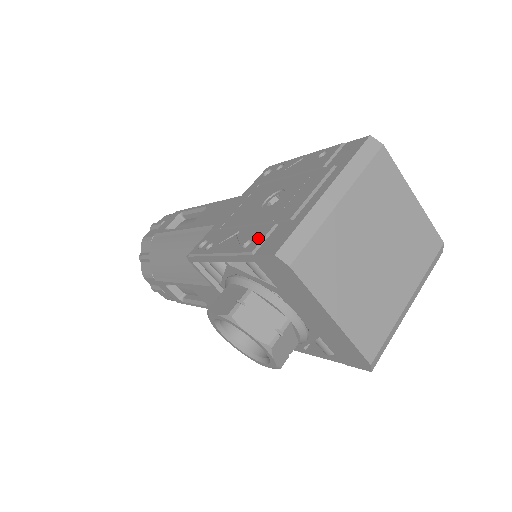
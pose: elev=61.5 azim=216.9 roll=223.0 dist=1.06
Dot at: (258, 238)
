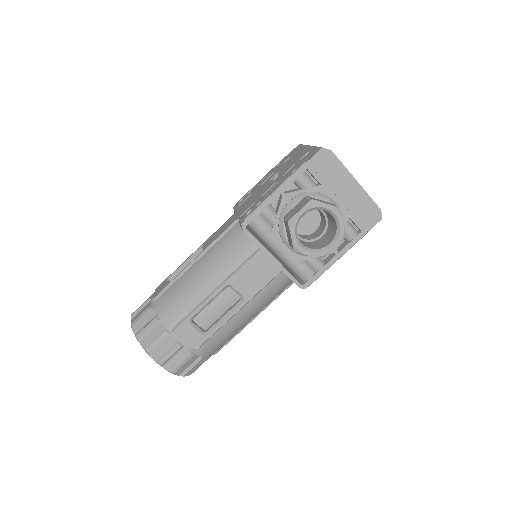
Dot at: (298, 164)
